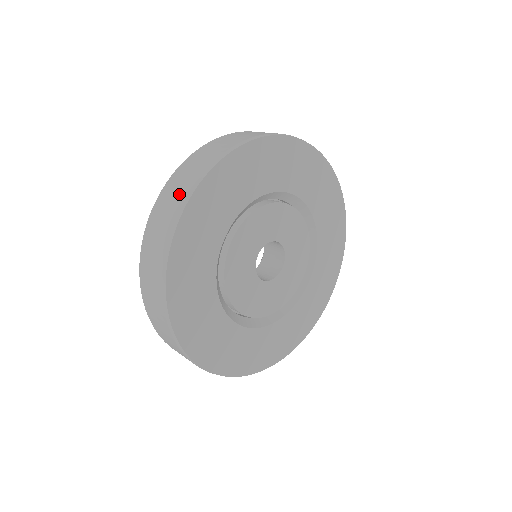
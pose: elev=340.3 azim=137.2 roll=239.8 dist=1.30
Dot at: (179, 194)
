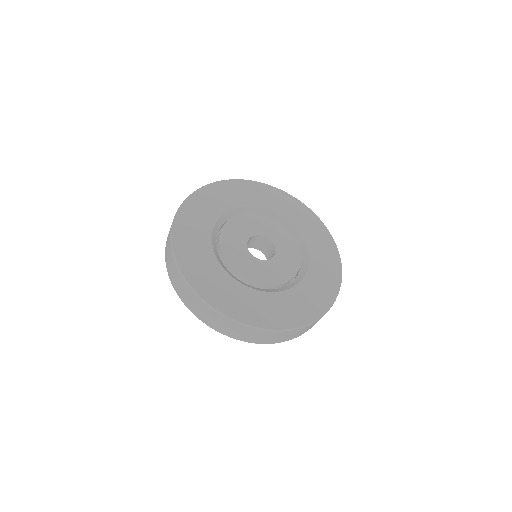
Dot at: occluded
